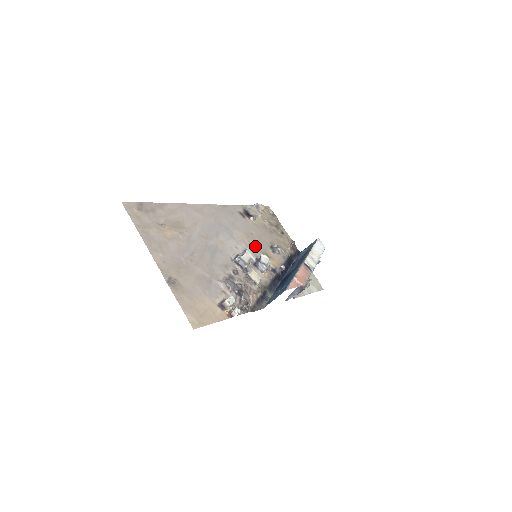
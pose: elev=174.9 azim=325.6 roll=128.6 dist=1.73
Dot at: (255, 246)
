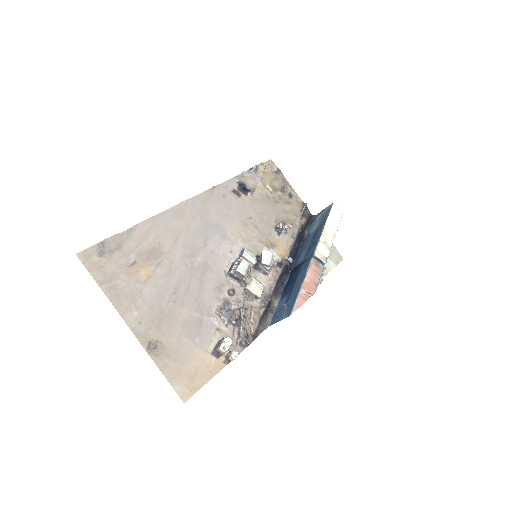
Dot at: (255, 236)
